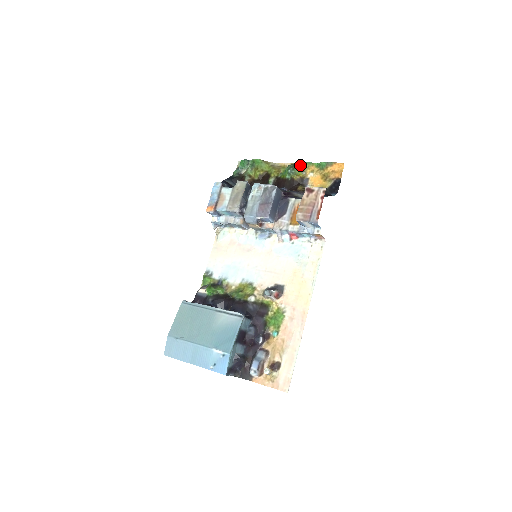
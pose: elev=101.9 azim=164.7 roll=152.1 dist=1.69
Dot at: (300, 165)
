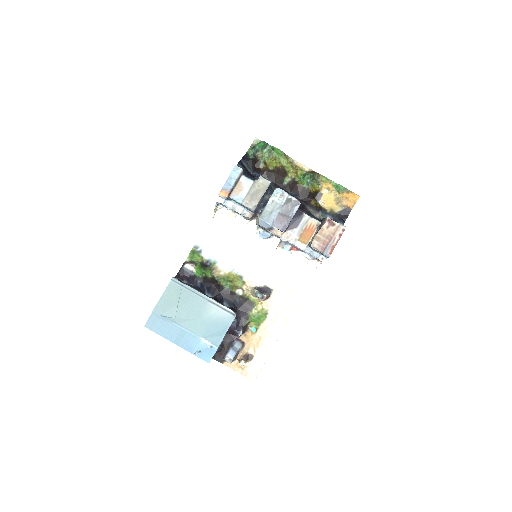
Dot at: (319, 176)
